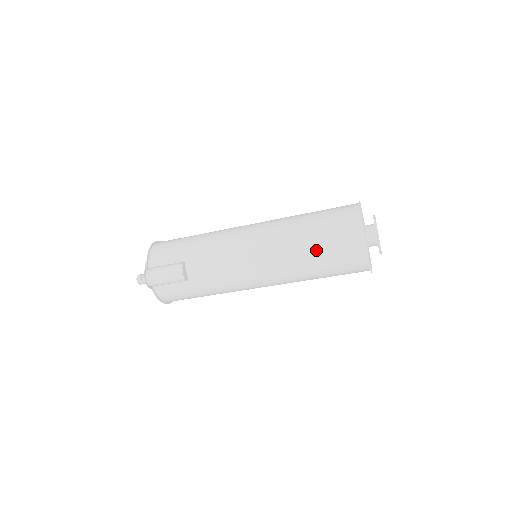
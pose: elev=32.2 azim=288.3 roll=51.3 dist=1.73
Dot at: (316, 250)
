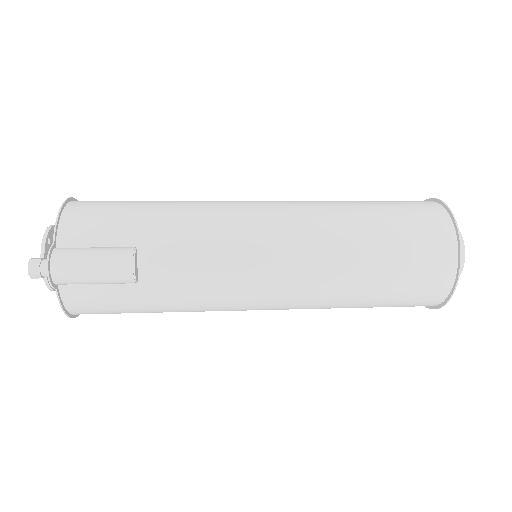
Dot at: (381, 265)
